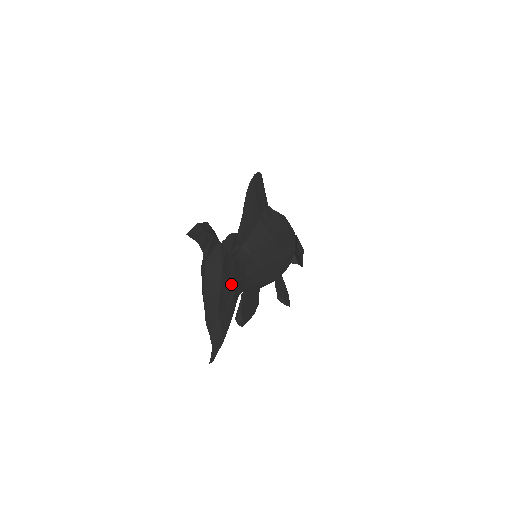
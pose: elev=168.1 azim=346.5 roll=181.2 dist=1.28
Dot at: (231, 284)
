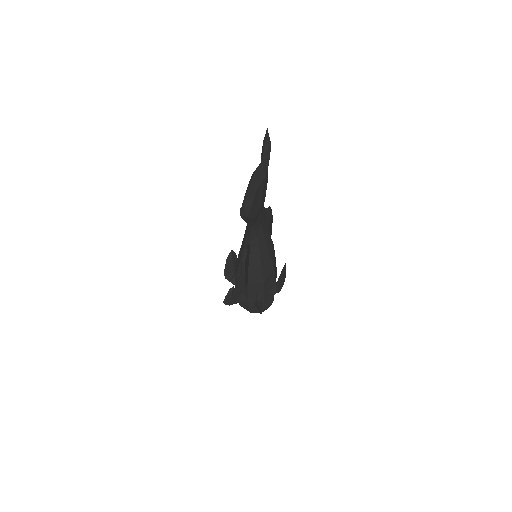
Dot at: (262, 198)
